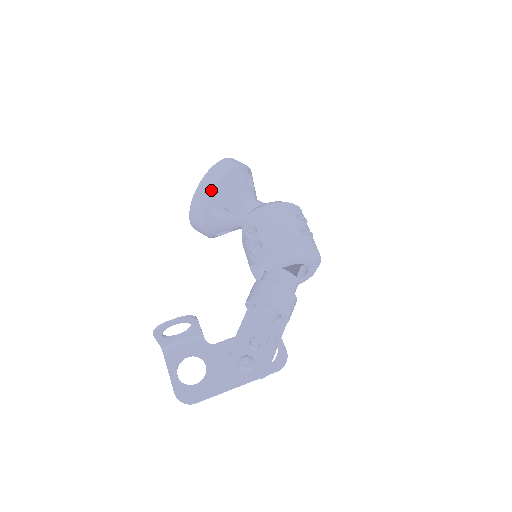
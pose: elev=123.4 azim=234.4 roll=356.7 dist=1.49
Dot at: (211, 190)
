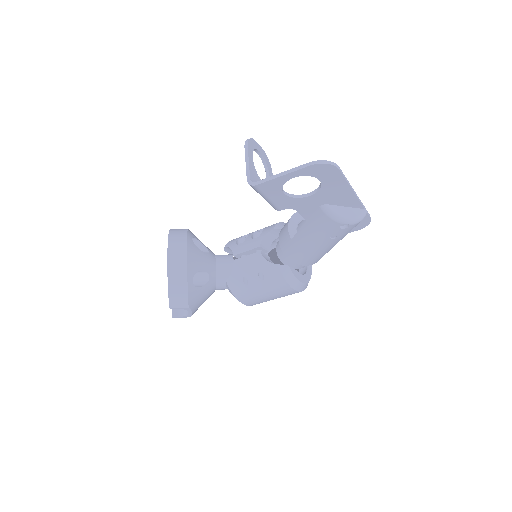
Dot at: occluded
